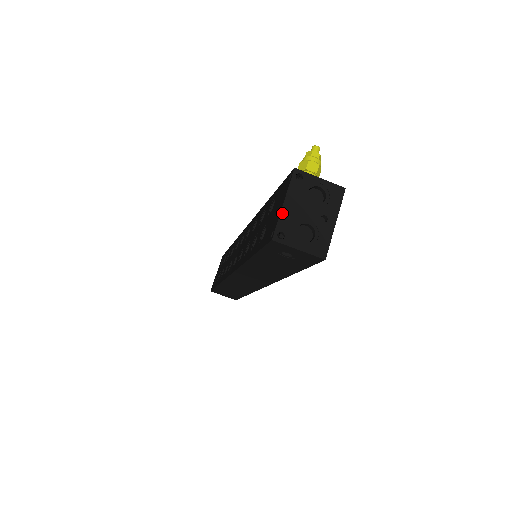
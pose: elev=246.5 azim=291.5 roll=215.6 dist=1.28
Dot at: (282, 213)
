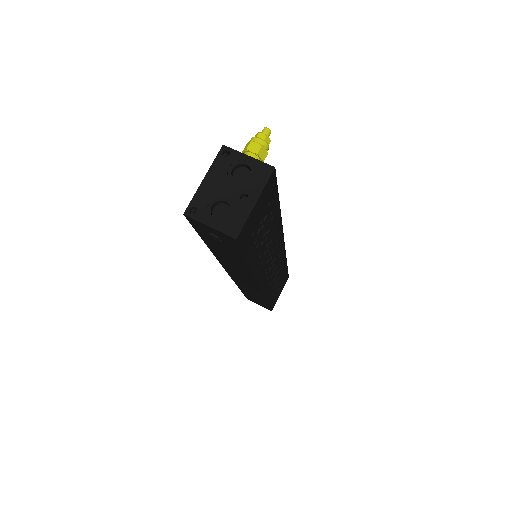
Dot at: (200, 188)
